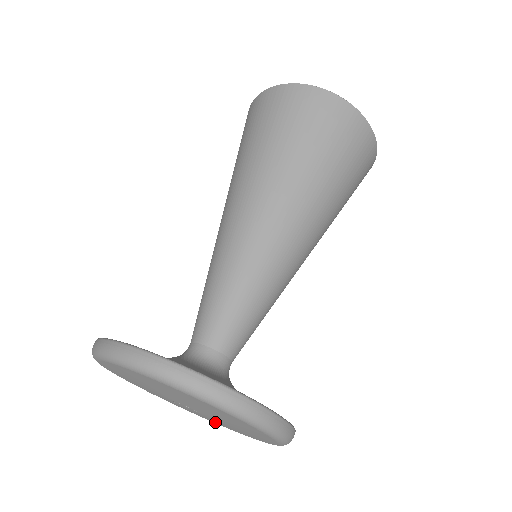
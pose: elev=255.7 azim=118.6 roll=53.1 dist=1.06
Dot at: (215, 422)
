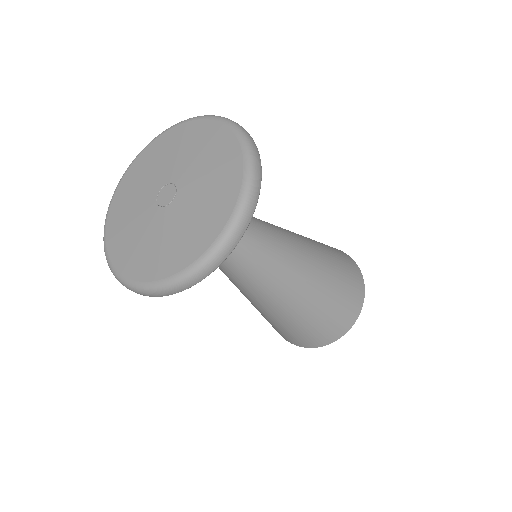
Dot at: (146, 255)
